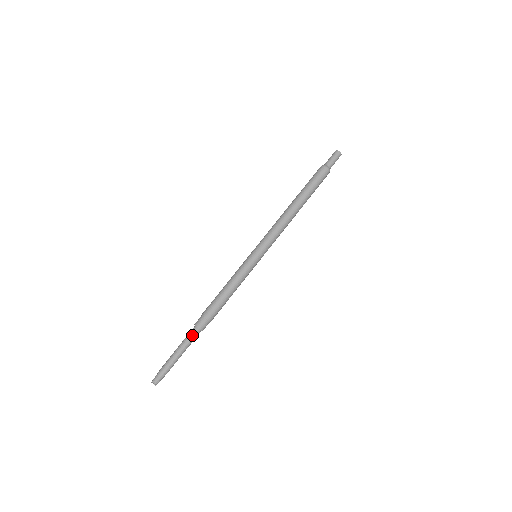
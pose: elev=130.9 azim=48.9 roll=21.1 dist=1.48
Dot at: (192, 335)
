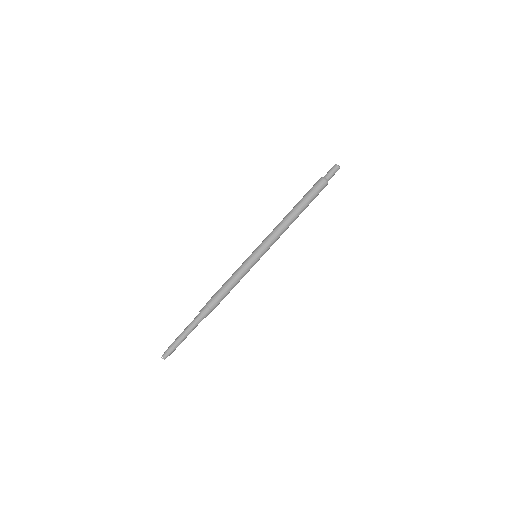
Dot at: (198, 321)
